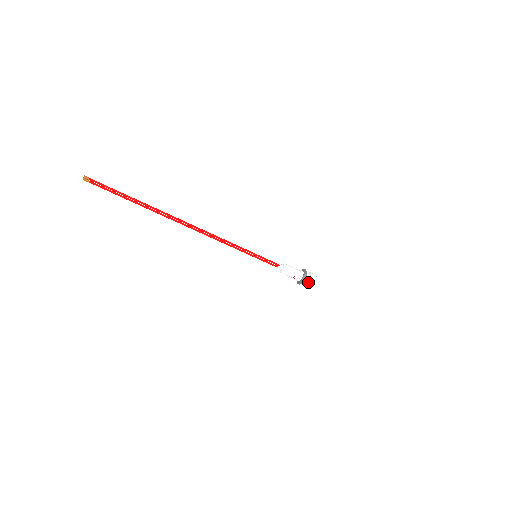
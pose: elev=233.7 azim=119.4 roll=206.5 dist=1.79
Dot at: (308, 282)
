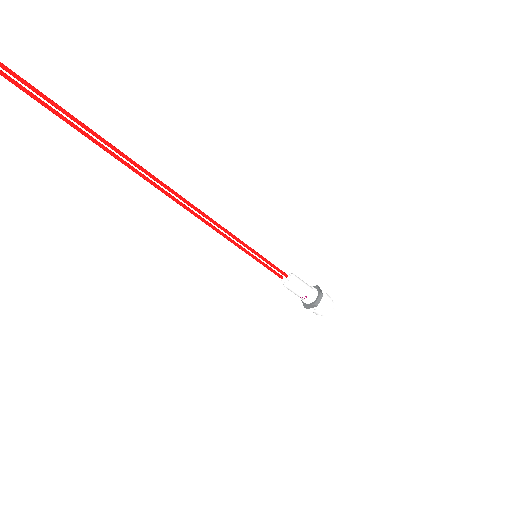
Dot at: (322, 307)
